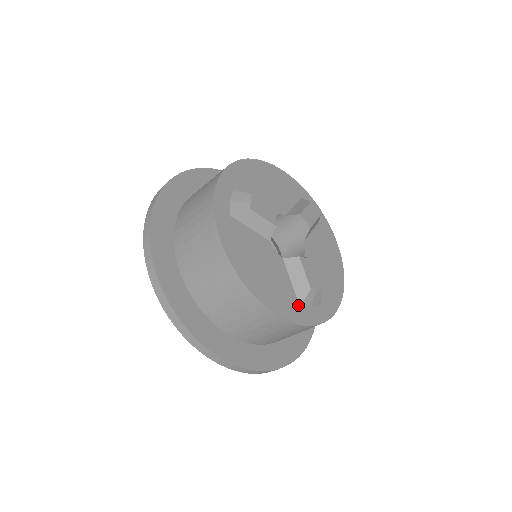
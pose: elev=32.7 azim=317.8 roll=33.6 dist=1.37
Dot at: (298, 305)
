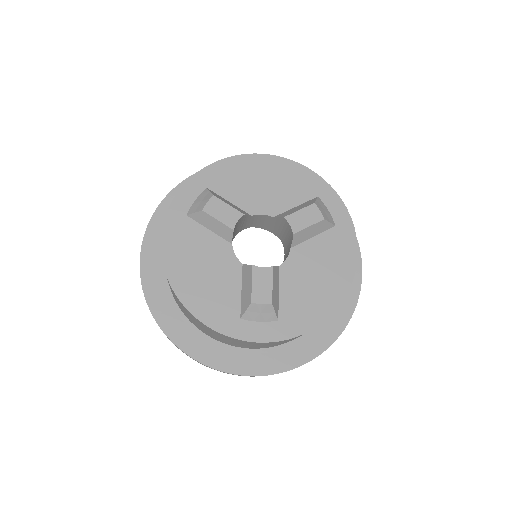
Dot at: (239, 316)
